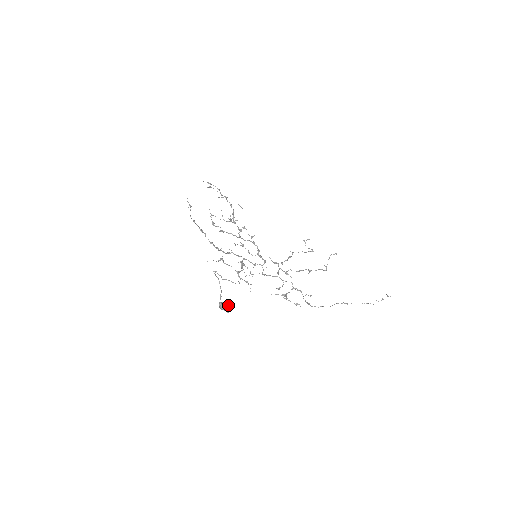
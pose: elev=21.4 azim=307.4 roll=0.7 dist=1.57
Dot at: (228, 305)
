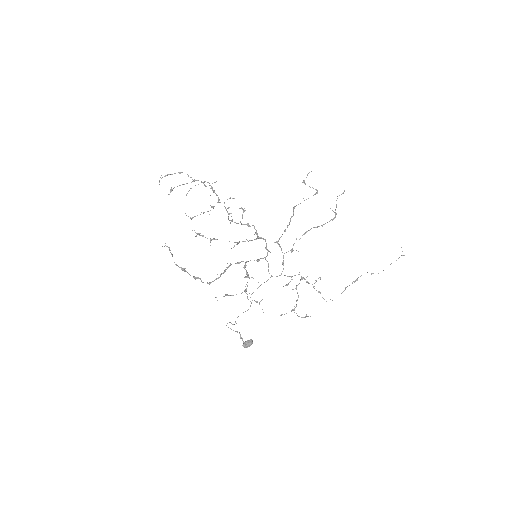
Dot at: (250, 344)
